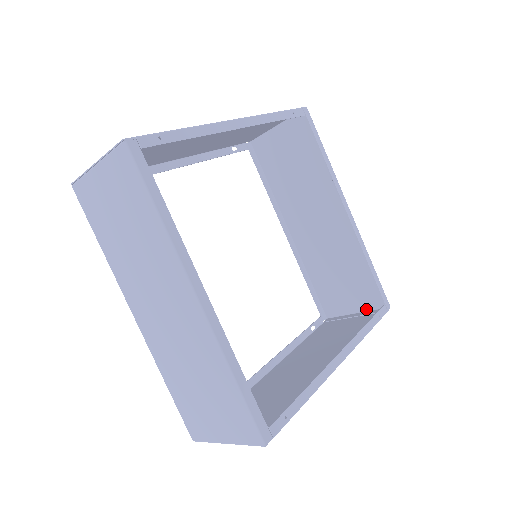
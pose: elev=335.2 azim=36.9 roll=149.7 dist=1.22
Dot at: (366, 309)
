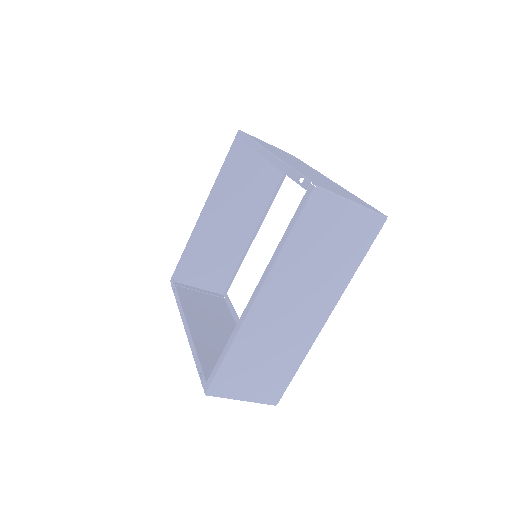
Dot at: (207, 289)
